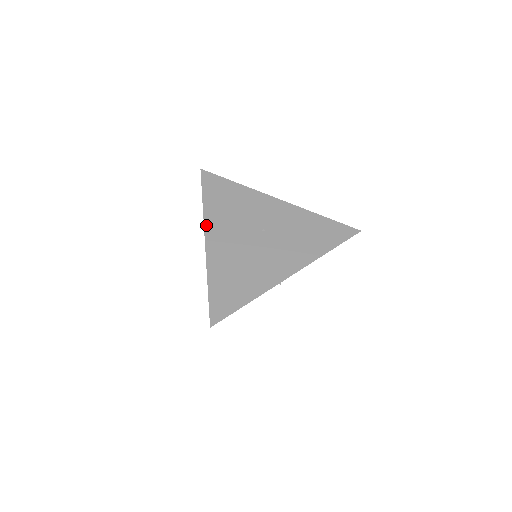
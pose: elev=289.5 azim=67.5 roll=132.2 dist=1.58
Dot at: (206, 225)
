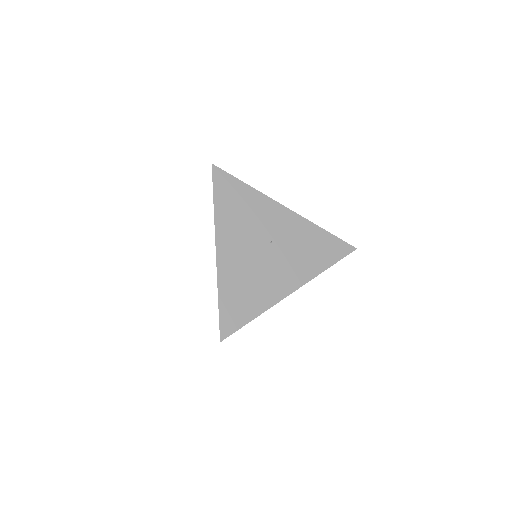
Dot at: (217, 233)
